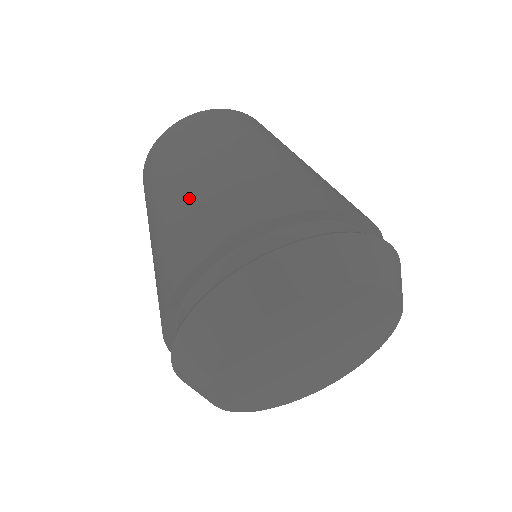
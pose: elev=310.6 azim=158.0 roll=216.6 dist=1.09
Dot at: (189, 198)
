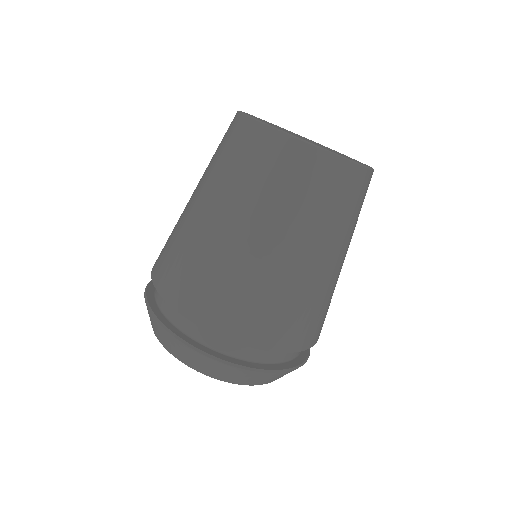
Dot at: (187, 229)
